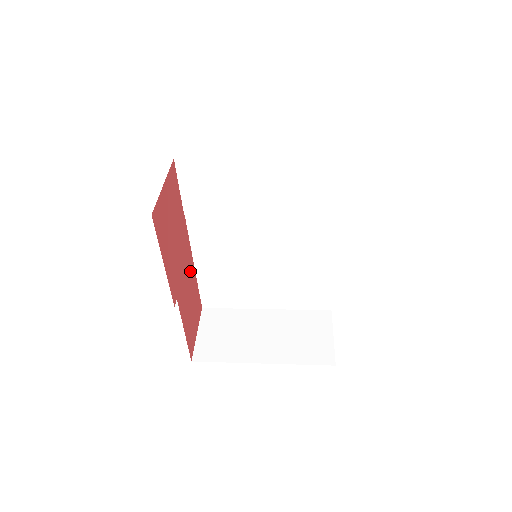
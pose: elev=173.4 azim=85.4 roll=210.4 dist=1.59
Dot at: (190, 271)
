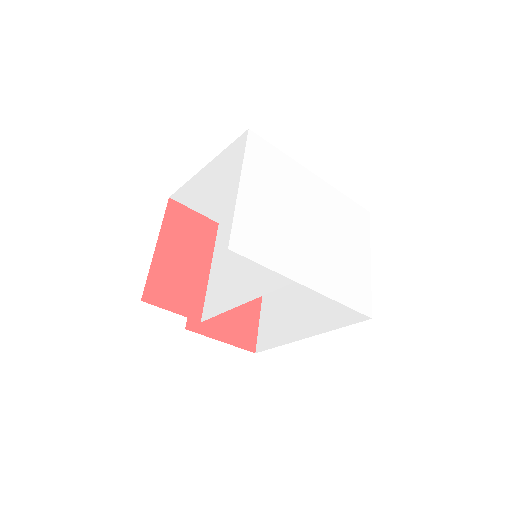
Dot at: (200, 259)
